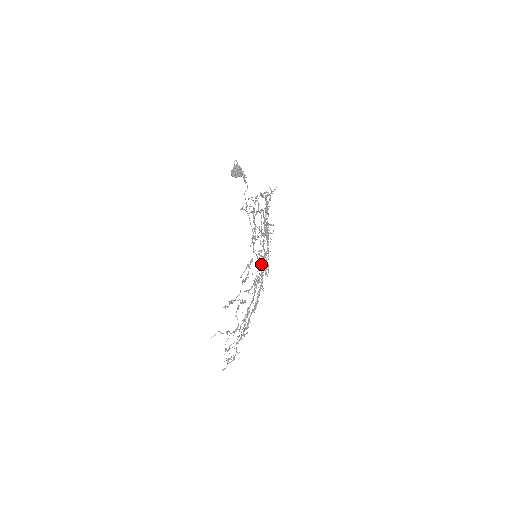
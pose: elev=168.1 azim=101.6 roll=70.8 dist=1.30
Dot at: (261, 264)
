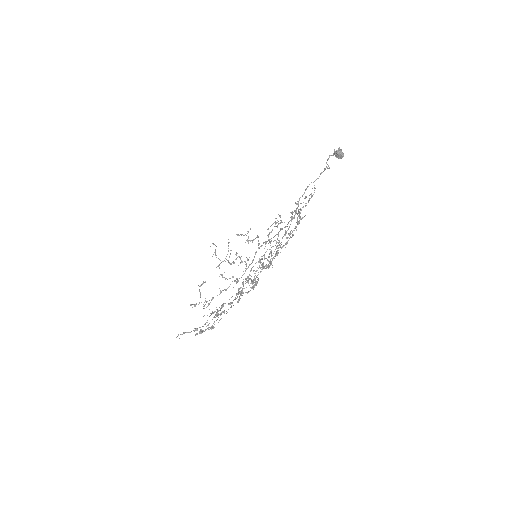
Dot at: (277, 254)
